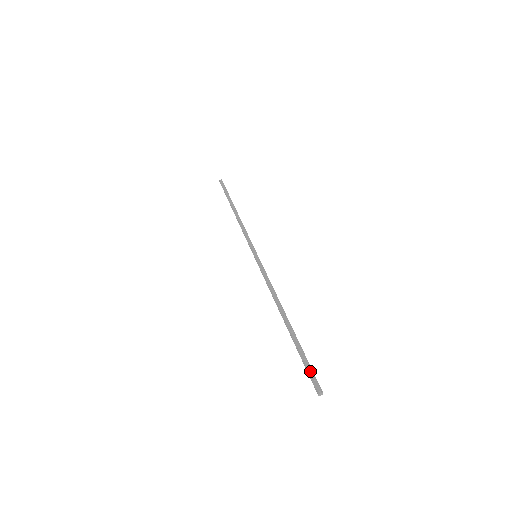
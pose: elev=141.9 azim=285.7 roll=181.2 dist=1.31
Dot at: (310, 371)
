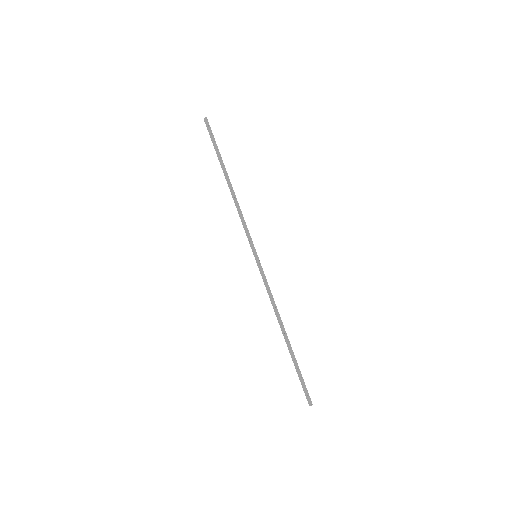
Dot at: (305, 387)
